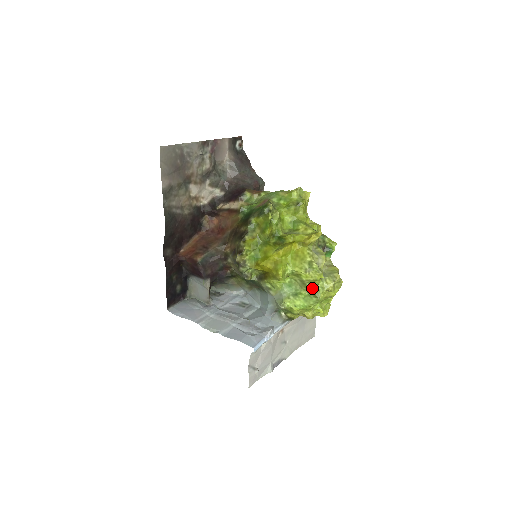
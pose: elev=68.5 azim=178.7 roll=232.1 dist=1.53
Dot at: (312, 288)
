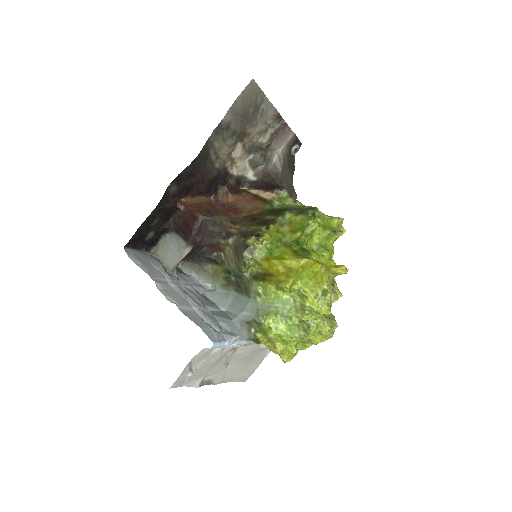
Dot at: (307, 320)
